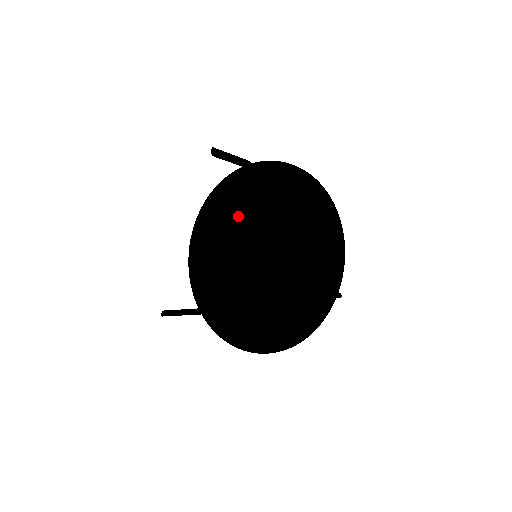
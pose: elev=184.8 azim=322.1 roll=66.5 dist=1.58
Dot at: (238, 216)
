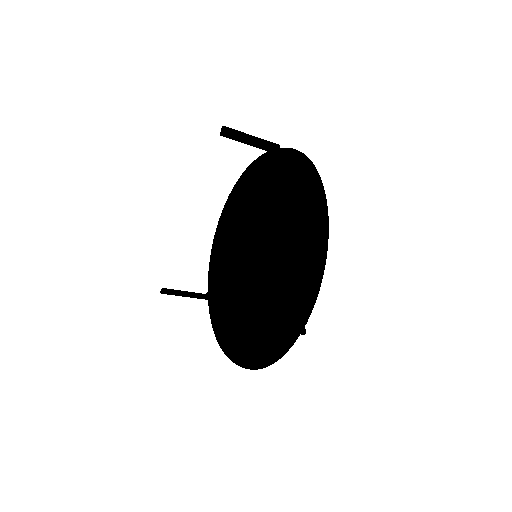
Dot at: (256, 206)
